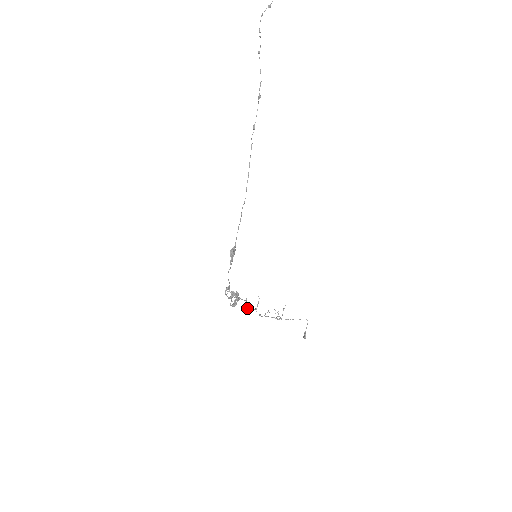
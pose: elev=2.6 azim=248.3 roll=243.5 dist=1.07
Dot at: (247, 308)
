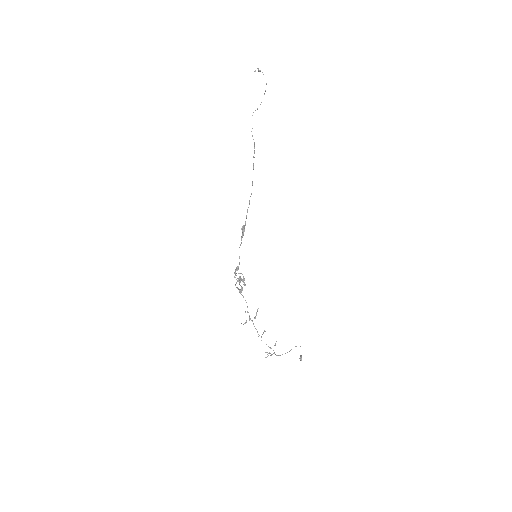
Dot at: (246, 321)
